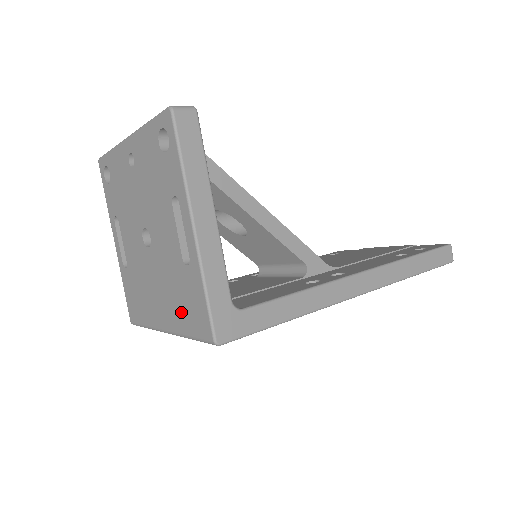
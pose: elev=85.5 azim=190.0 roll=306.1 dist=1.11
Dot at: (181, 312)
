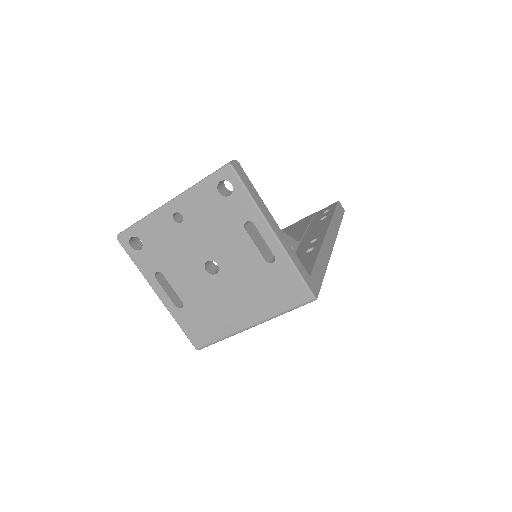
Dot at: (271, 299)
